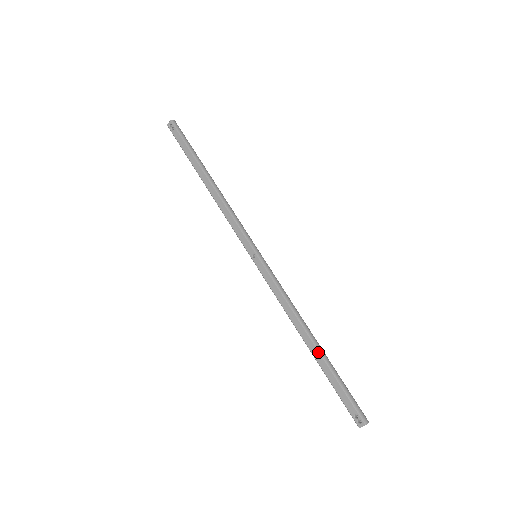
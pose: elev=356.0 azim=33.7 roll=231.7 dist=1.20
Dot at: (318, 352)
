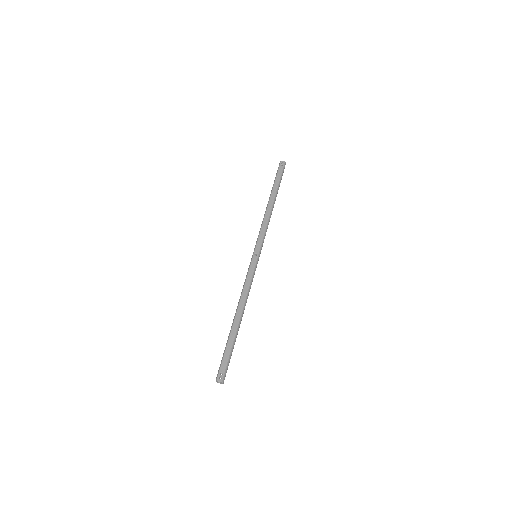
Dot at: (237, 326)
